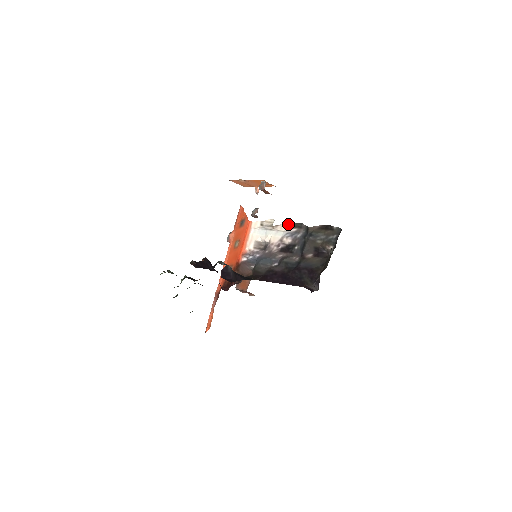
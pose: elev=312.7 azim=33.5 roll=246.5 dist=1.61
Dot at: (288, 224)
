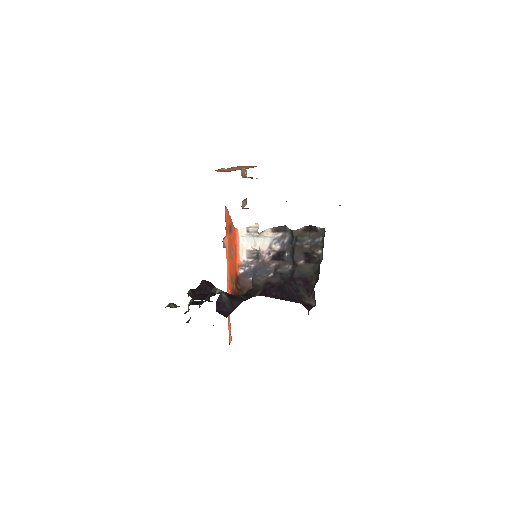
Dot at: (272, 229)
